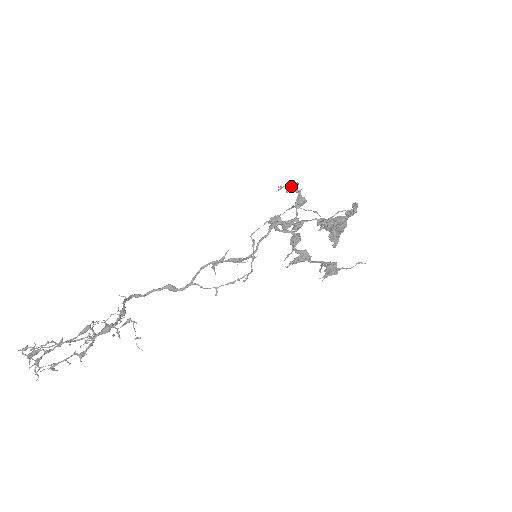
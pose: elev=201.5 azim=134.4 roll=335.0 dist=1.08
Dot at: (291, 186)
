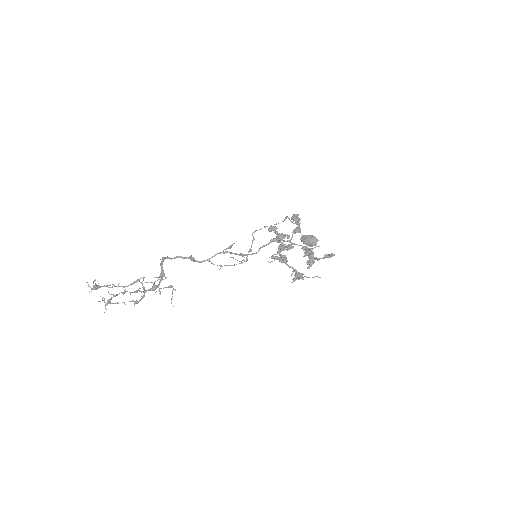
Dot at: (296, 220)
